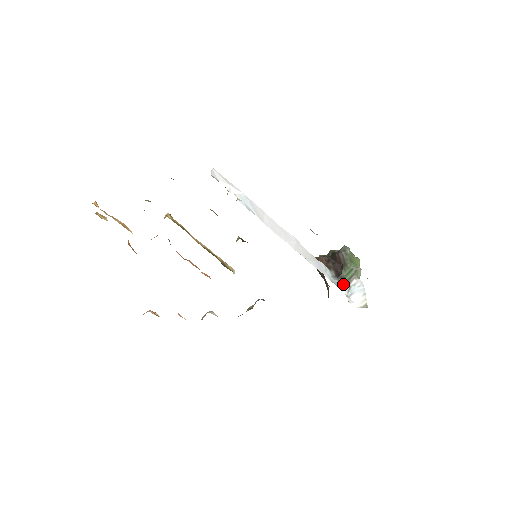
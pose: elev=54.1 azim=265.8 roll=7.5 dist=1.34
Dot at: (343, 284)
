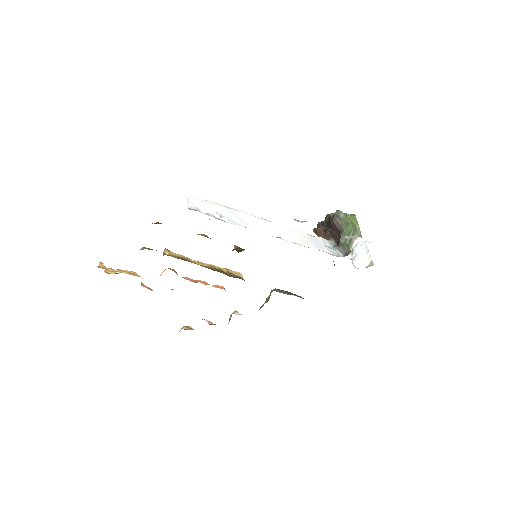
Dot at: (344, 252)
